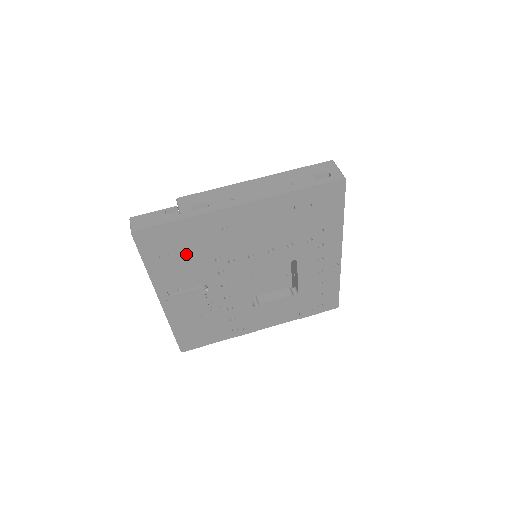
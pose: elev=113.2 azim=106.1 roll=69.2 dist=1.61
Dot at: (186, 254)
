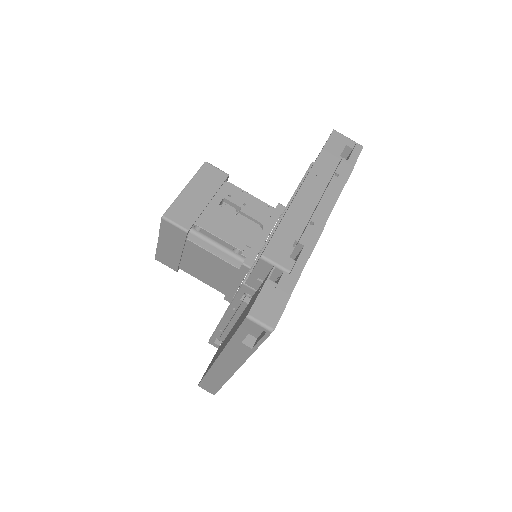
Dot at: occluded
